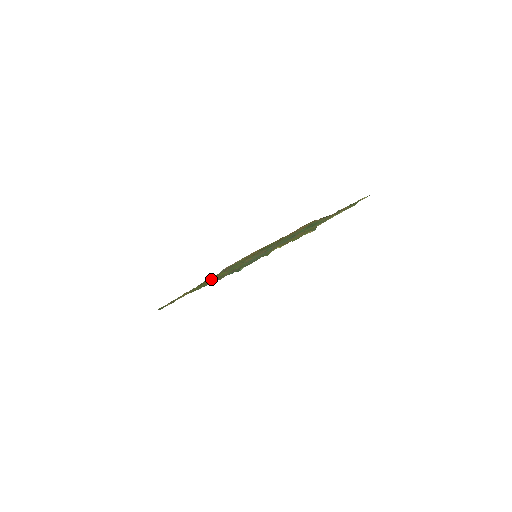
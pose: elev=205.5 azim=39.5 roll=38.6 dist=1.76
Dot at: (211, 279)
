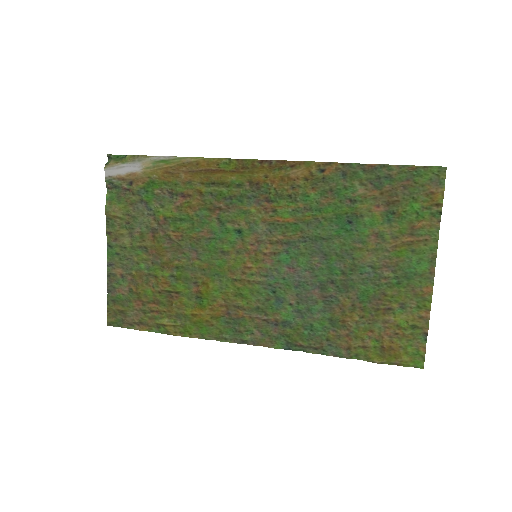
Dot at: (208, 309)
